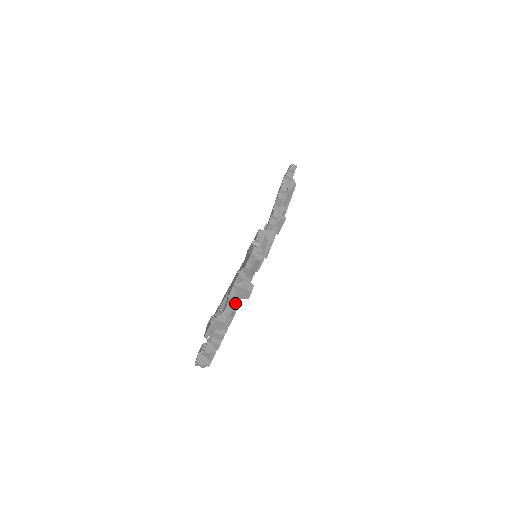
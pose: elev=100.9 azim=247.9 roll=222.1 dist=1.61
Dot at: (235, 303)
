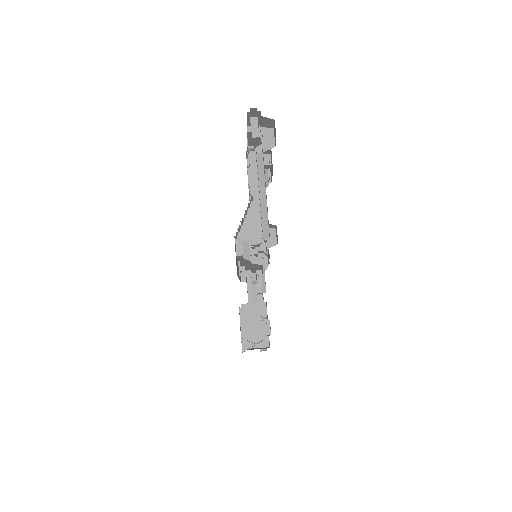
Dot at: occluded
